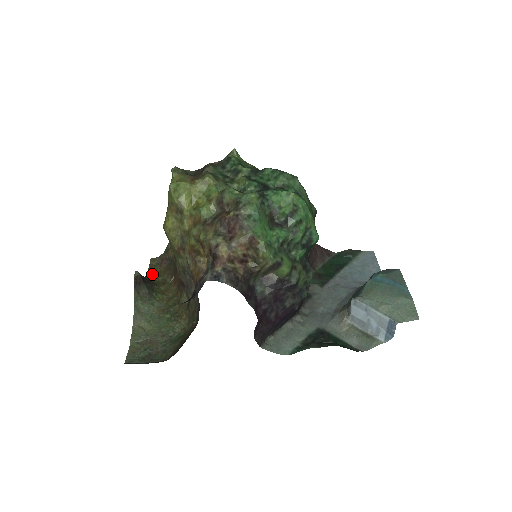
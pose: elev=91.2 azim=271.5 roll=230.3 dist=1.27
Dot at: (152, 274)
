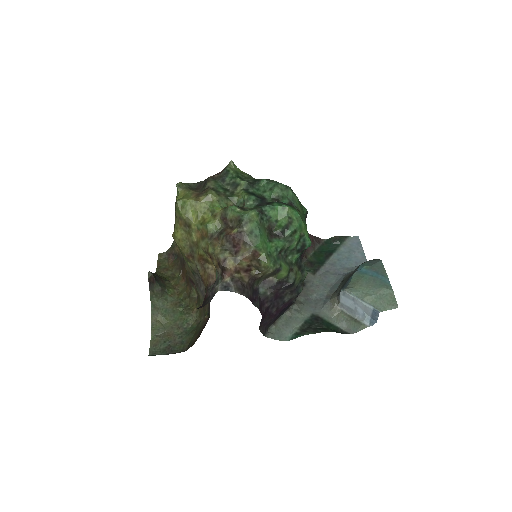
Dot at: (161, 269)
